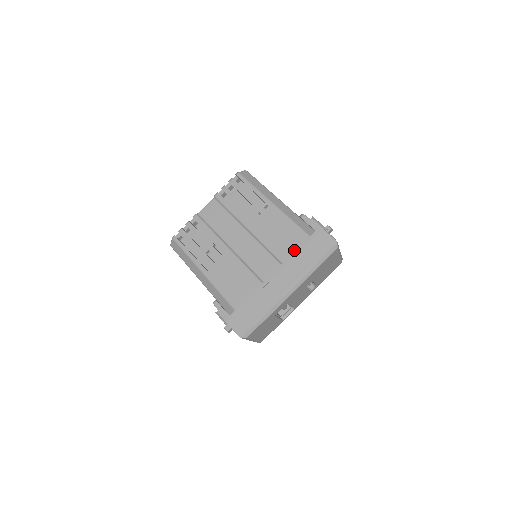
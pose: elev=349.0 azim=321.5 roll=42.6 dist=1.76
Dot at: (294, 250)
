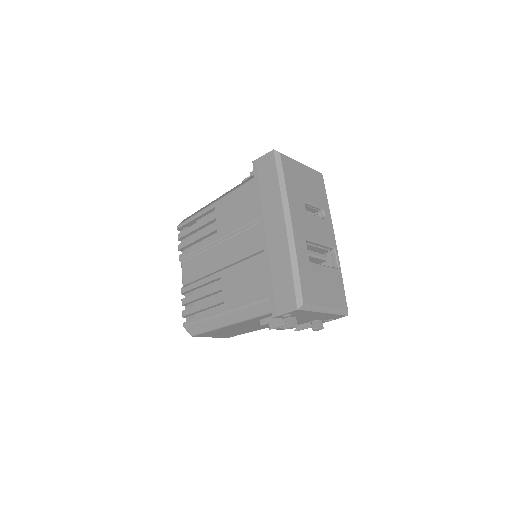
Dot at: (256, 200)
